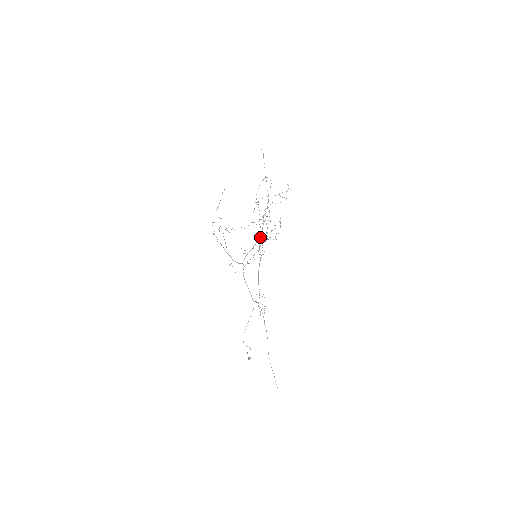
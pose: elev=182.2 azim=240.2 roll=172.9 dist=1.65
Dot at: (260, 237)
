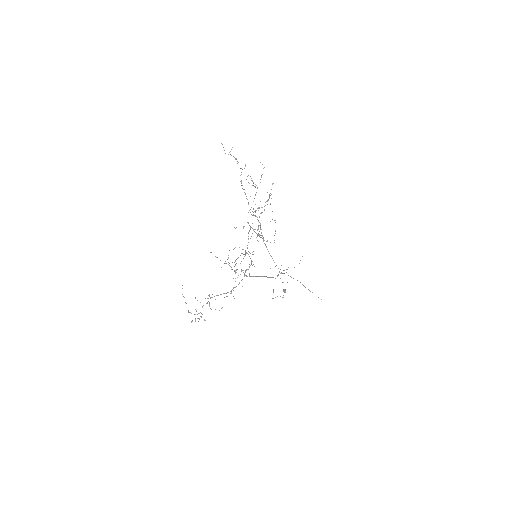
Dot at: occluded
